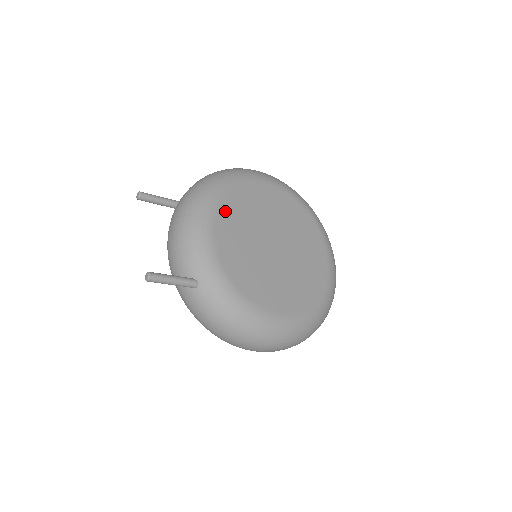
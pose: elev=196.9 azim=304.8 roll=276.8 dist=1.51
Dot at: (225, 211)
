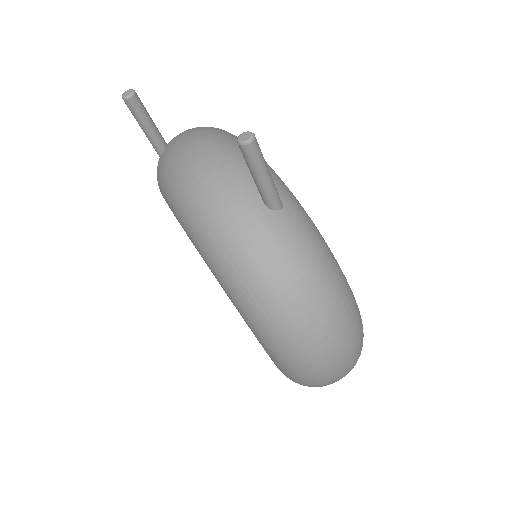
Dot at: occluded
